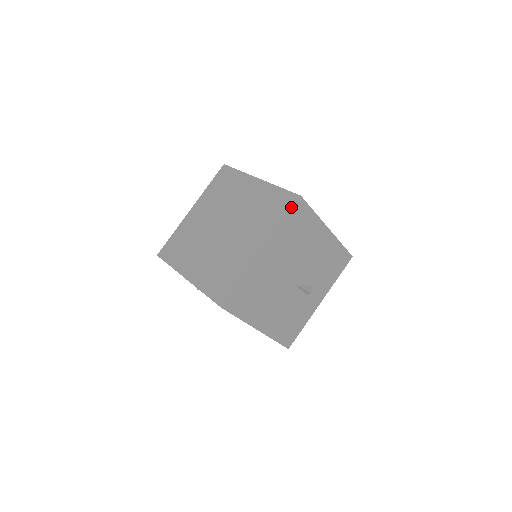
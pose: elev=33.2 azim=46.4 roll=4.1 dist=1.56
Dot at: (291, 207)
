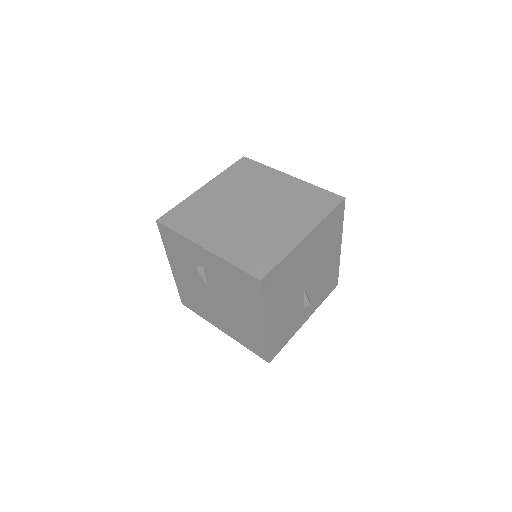
Dot at: (336, 205)
